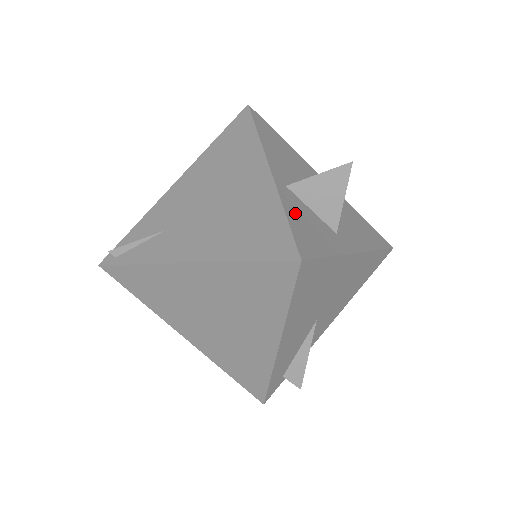
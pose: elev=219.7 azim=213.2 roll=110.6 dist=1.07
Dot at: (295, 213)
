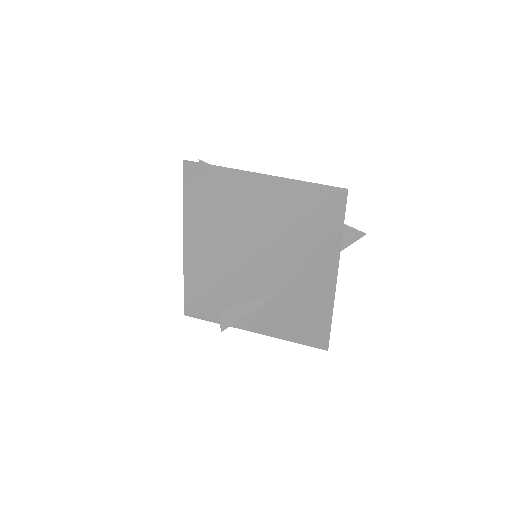
Dot at: occluded
